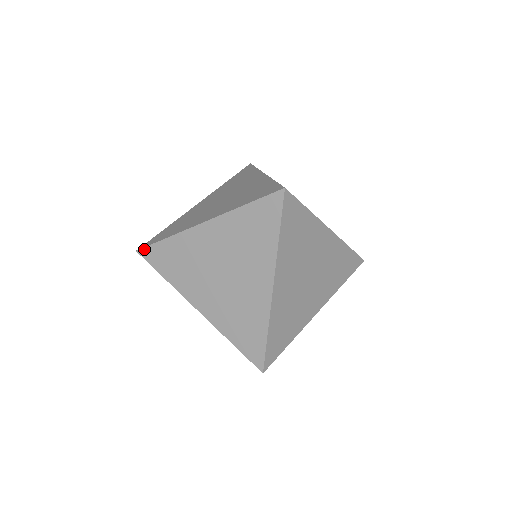
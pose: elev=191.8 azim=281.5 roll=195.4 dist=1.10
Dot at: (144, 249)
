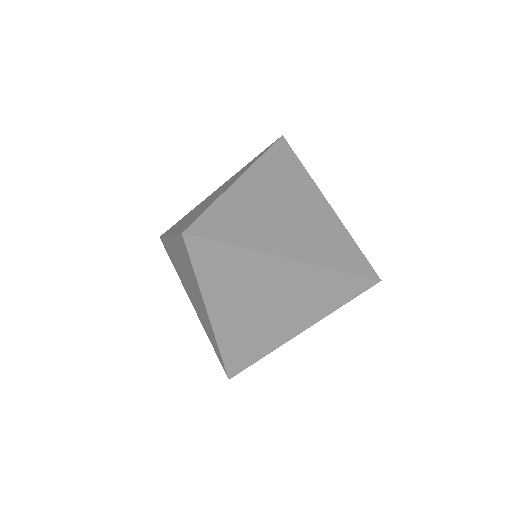
Dot at: (161, 238)
